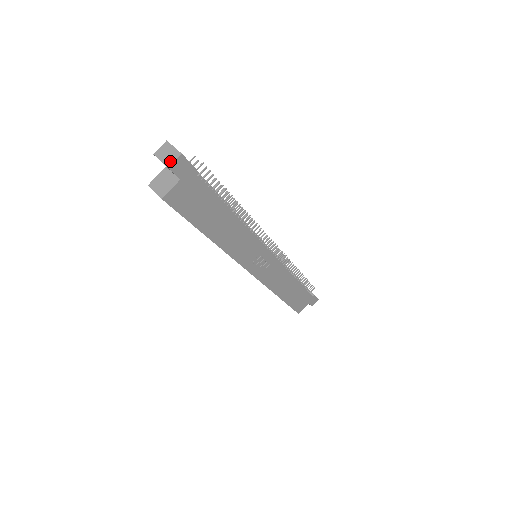
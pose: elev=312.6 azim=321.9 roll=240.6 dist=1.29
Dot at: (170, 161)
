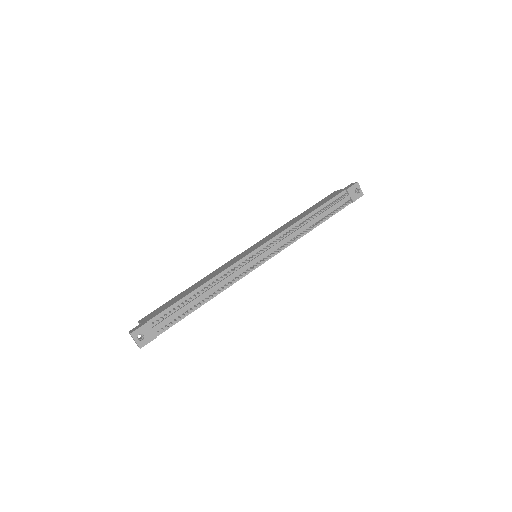
Dot at: (137, 345)
